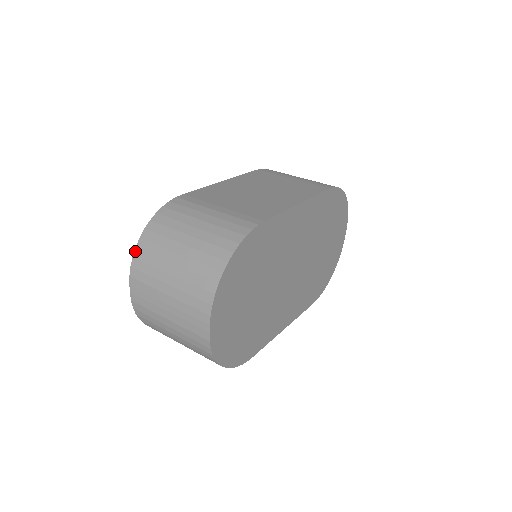
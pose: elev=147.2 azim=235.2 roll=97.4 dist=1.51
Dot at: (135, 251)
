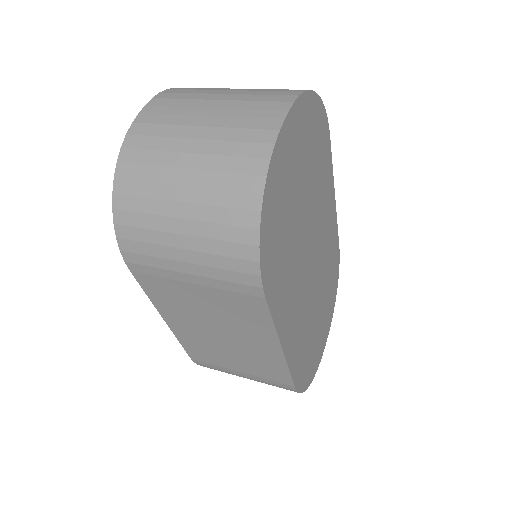
Dot at: (173, 88)
